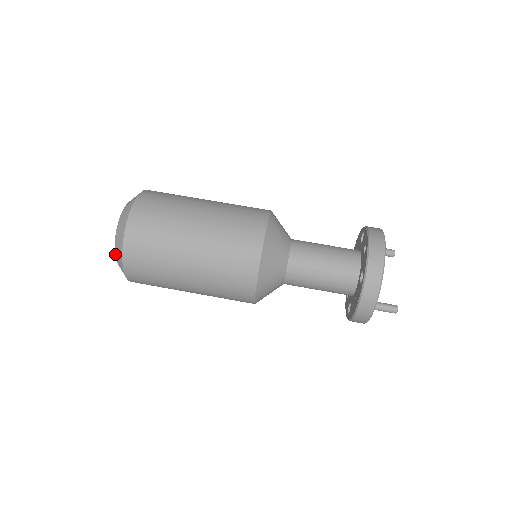
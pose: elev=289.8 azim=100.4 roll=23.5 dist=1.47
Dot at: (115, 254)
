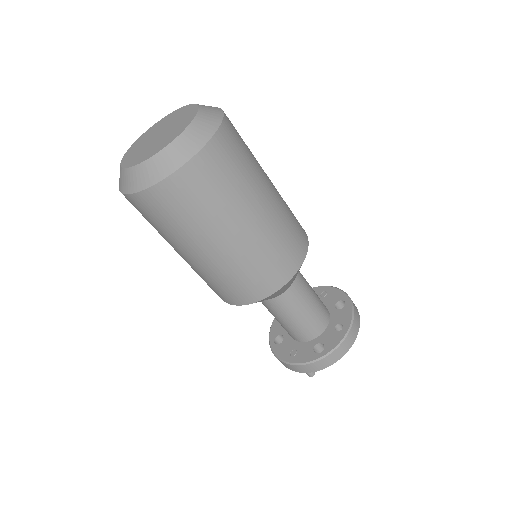
Dot at: (135, 166)
